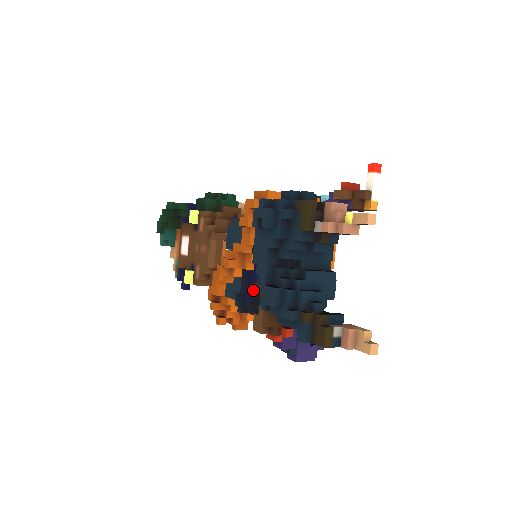
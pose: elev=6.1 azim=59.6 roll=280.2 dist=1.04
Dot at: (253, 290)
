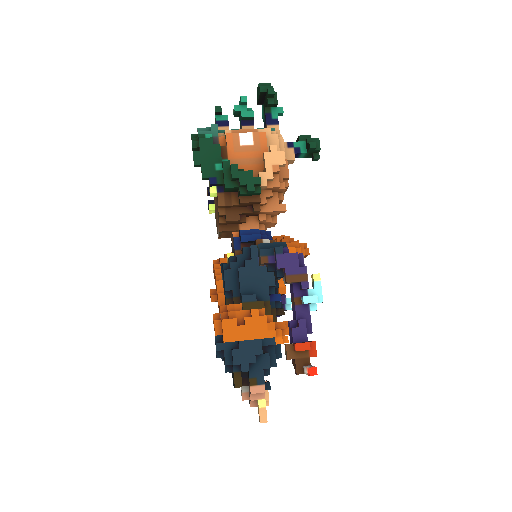
Dot at: occluded
